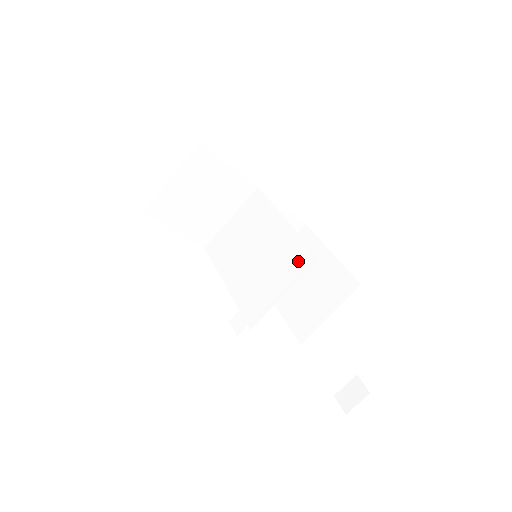
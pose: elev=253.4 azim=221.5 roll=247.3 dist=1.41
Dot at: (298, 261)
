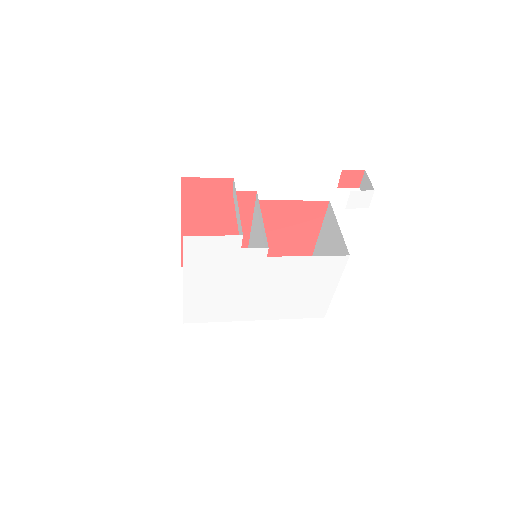
Dot at: (234, 190)
